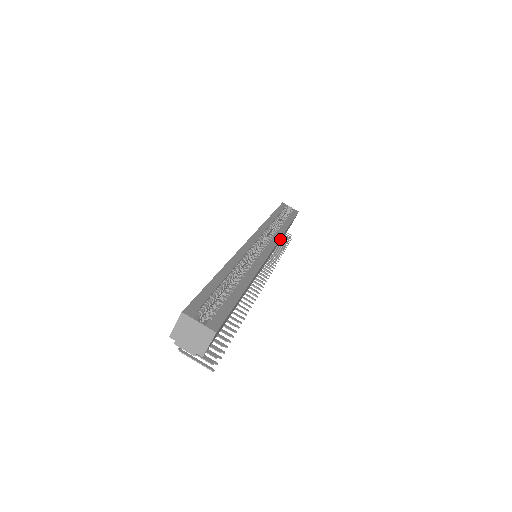
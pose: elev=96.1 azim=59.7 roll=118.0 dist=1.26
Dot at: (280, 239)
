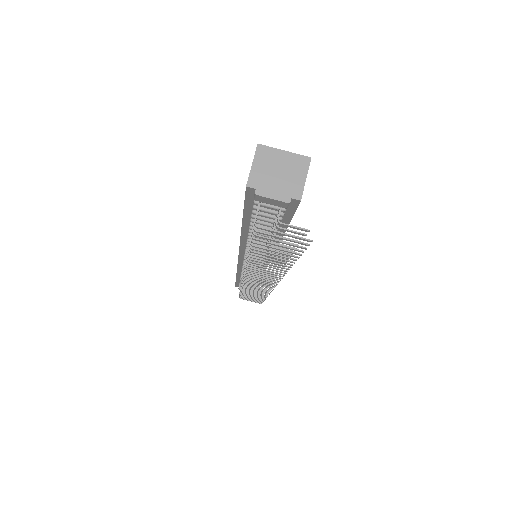
Dot at: occluded
